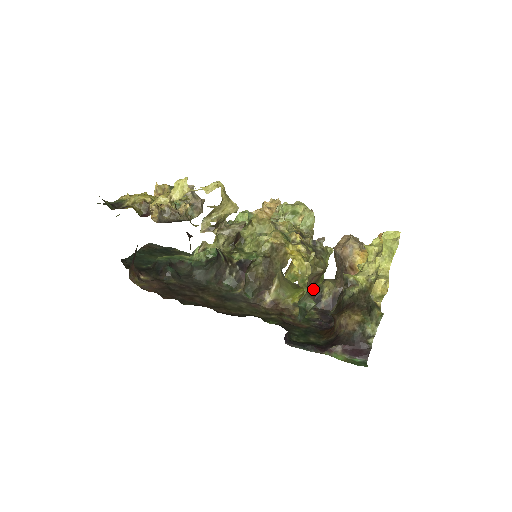
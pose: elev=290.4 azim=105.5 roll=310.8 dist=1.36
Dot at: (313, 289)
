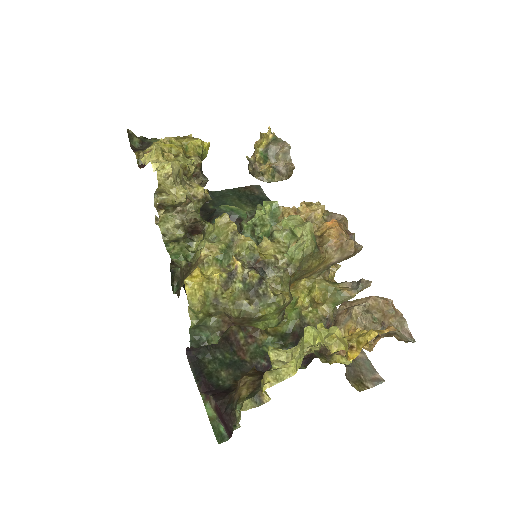
Dot at: (297, 329)
